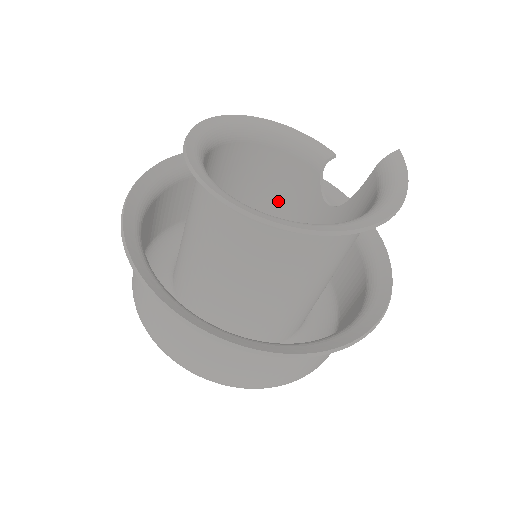
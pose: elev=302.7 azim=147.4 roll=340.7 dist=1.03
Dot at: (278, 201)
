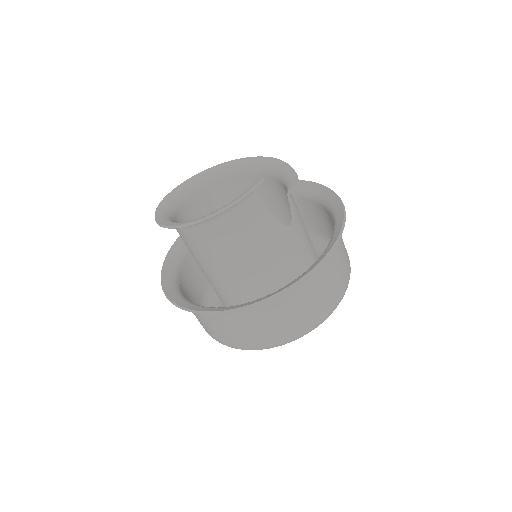
Dot at: occluded
